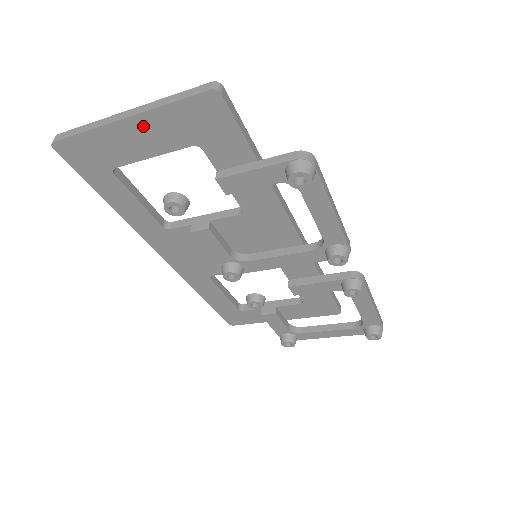
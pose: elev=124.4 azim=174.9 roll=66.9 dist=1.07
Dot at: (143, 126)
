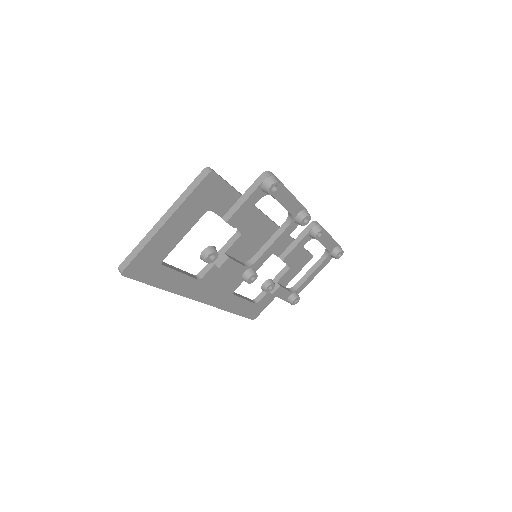
Dot at: (176, 221)
